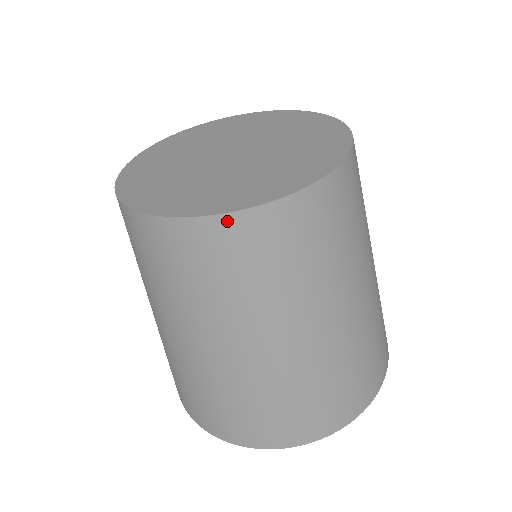
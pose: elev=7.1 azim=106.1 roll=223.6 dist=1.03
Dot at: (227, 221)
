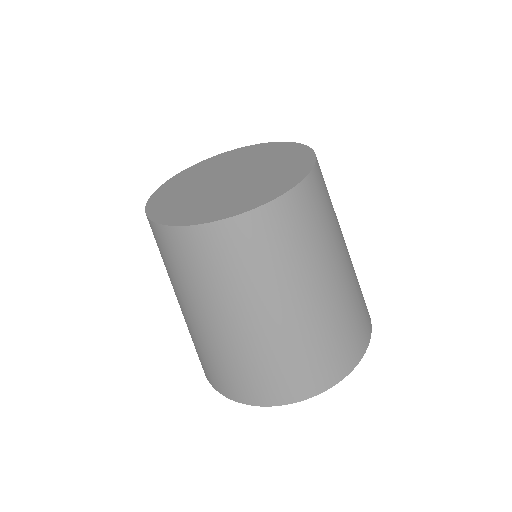
Dot at: (240, 220)
